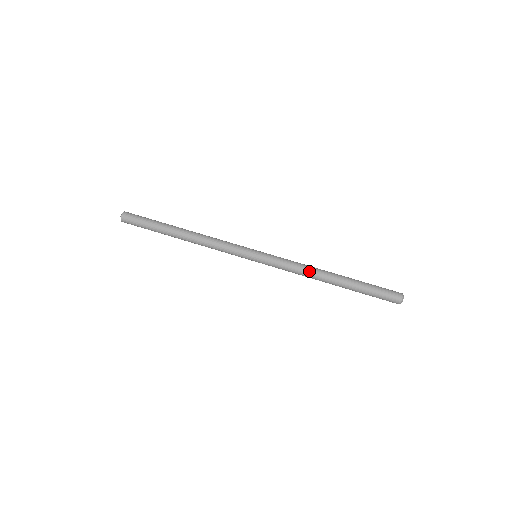
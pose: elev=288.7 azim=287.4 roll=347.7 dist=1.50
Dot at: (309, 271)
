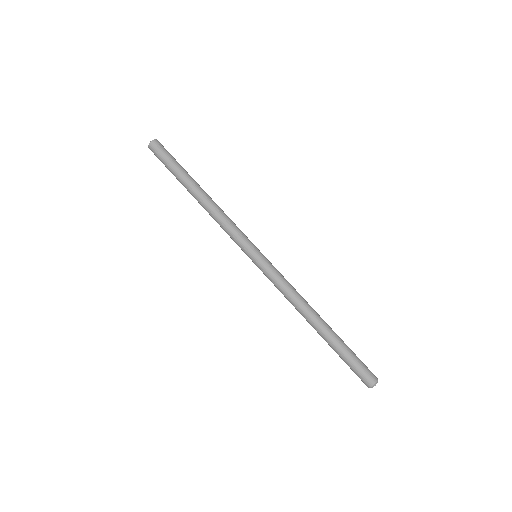
Dot at: (299, 301)
